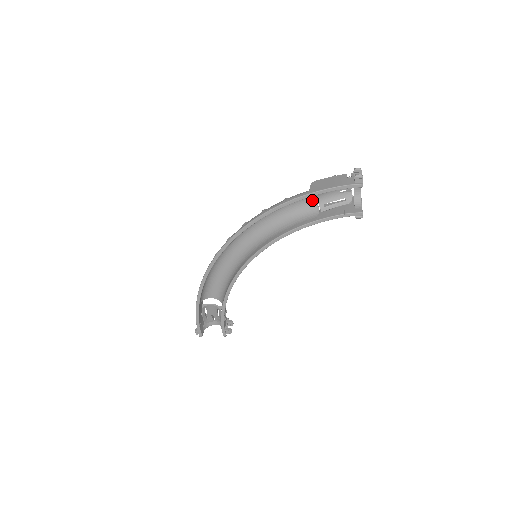
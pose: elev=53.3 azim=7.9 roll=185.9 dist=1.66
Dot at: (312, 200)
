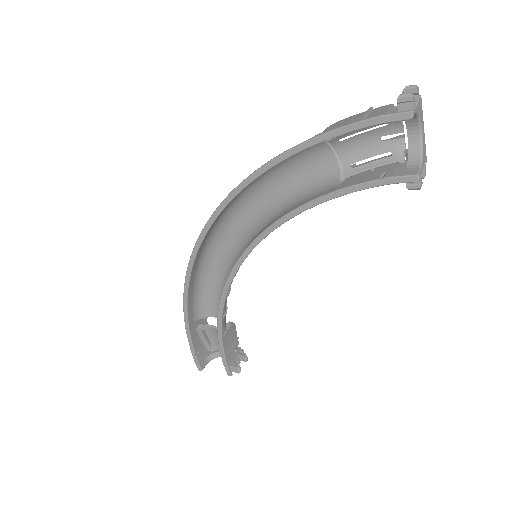
Dot at: (333, 158)
